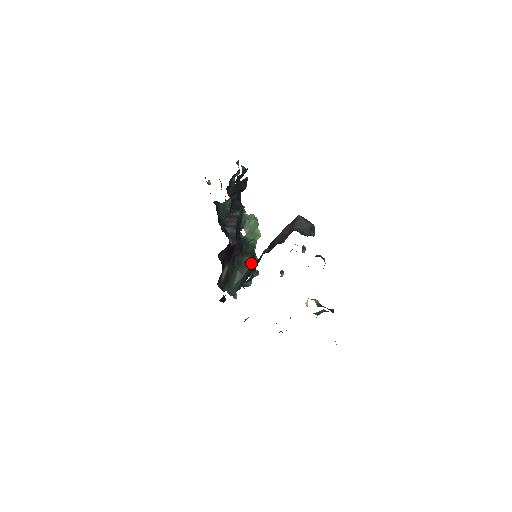
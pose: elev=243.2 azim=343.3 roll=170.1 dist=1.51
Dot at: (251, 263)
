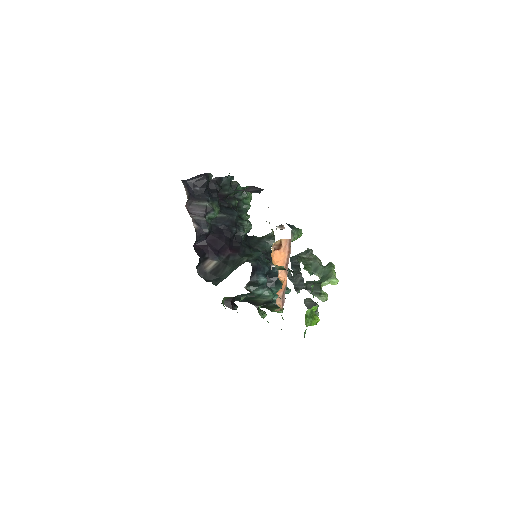
Dot at: (247, 261)
